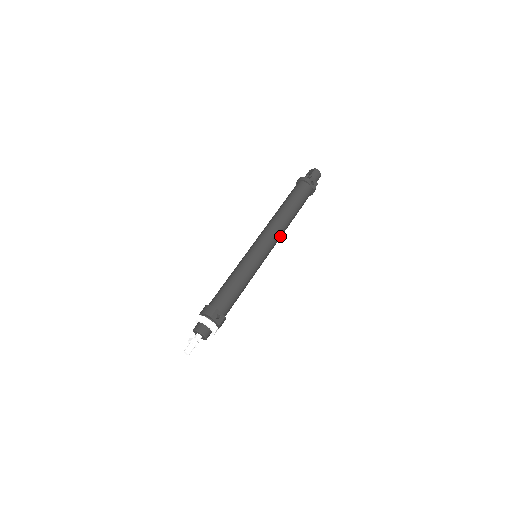
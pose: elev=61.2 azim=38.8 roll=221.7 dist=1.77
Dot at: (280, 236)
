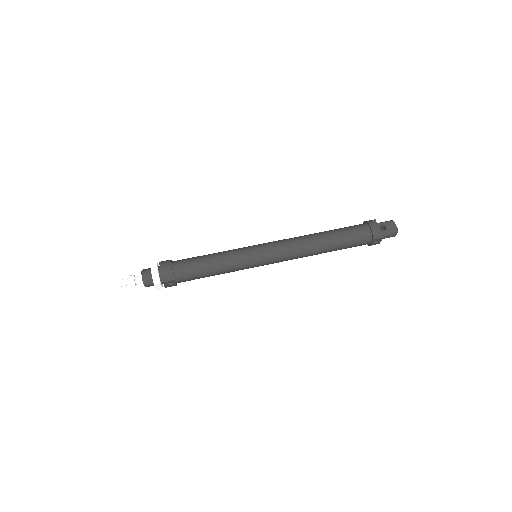
Dot at: occluded
